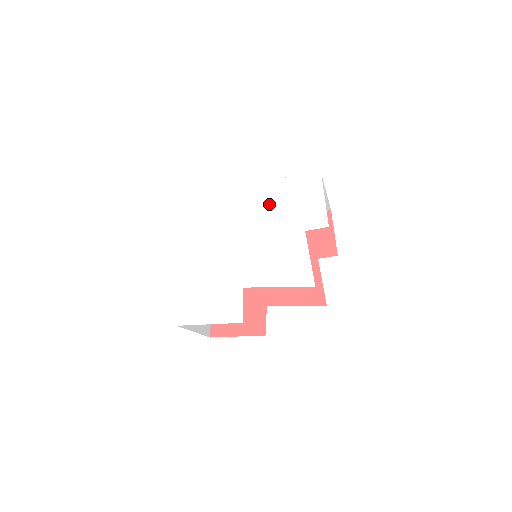
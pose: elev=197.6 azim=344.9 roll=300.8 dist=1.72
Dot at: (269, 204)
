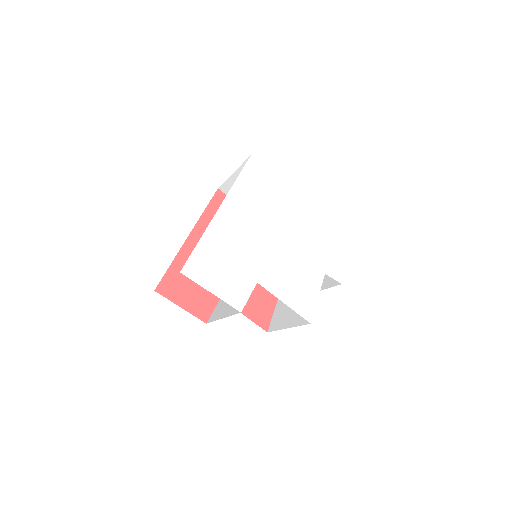
Dot at: (311, 230)
